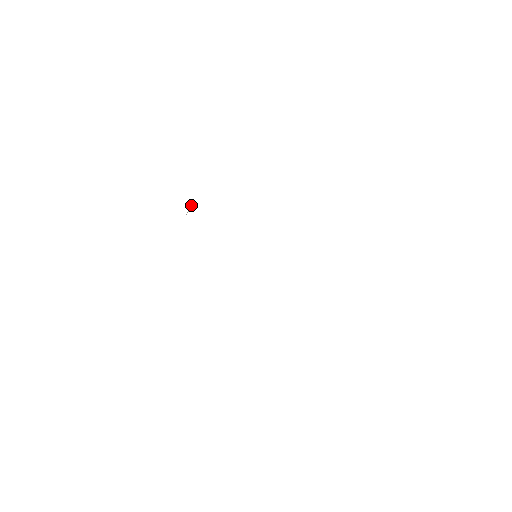
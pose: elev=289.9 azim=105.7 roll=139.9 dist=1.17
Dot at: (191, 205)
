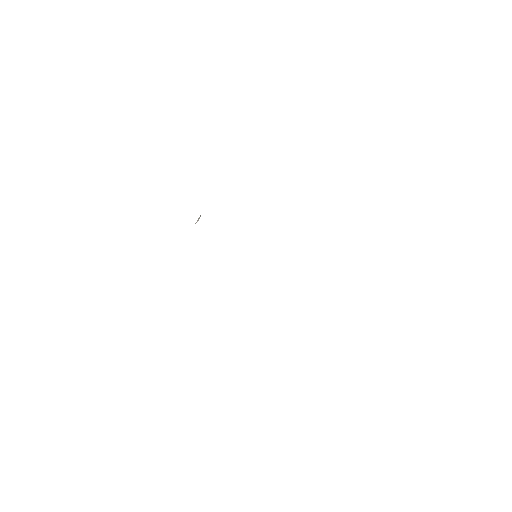
Dot at: (200, 216)
